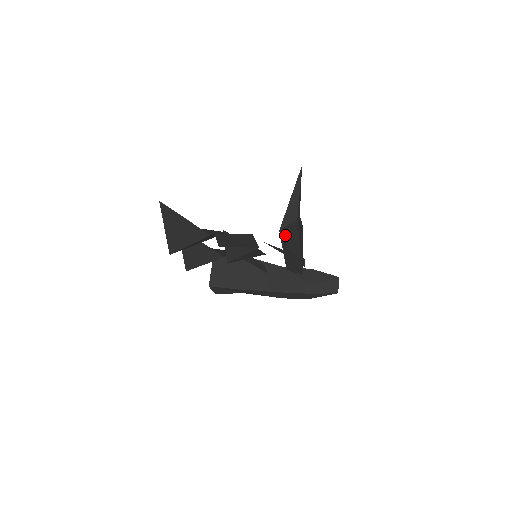
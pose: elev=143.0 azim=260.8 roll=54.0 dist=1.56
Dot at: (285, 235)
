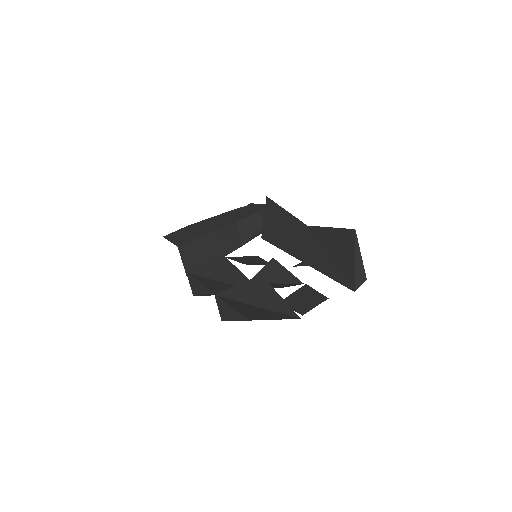
Dot at: (346, 282)
